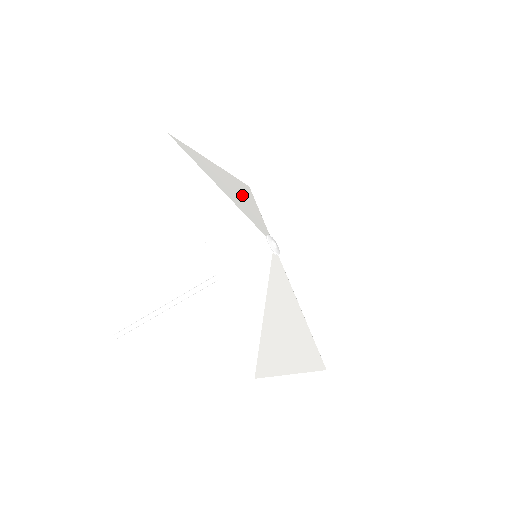
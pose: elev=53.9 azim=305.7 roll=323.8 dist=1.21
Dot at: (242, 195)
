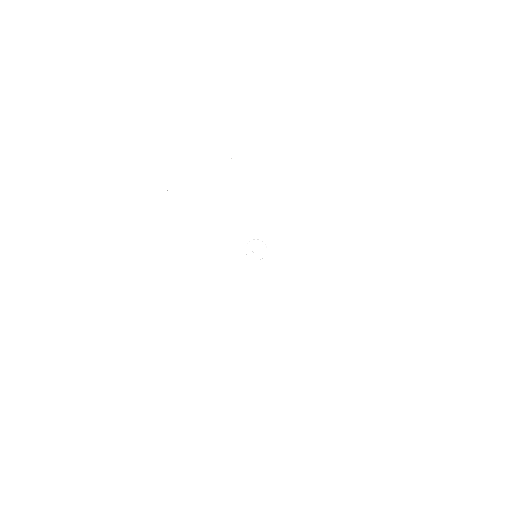
Dot at: (248, 186)
